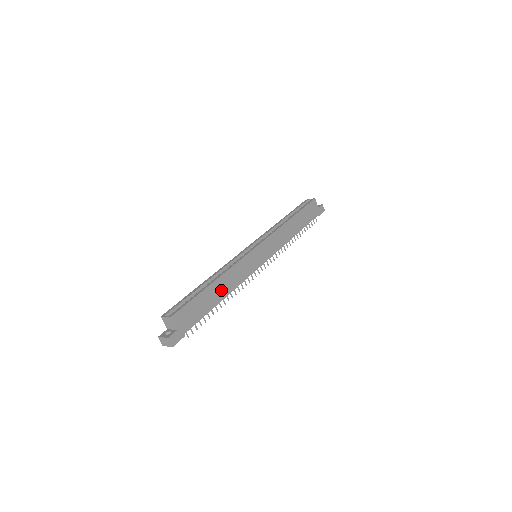
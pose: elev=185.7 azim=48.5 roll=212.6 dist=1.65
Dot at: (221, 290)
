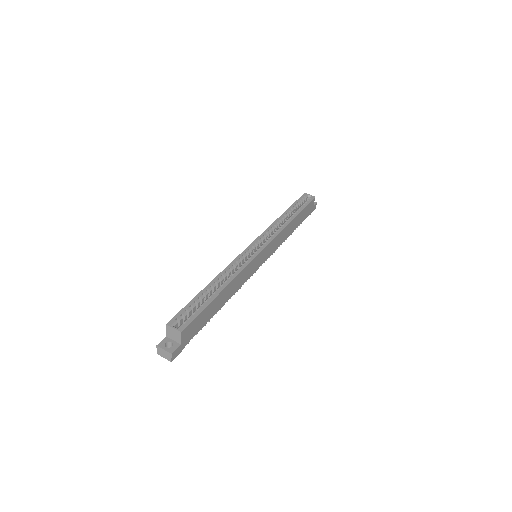
Dot at: (224, 297)
